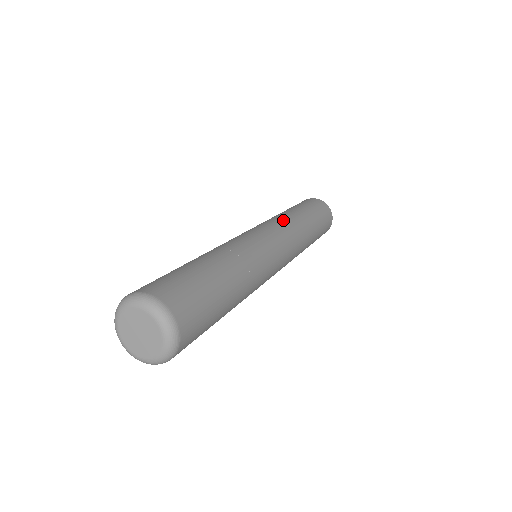
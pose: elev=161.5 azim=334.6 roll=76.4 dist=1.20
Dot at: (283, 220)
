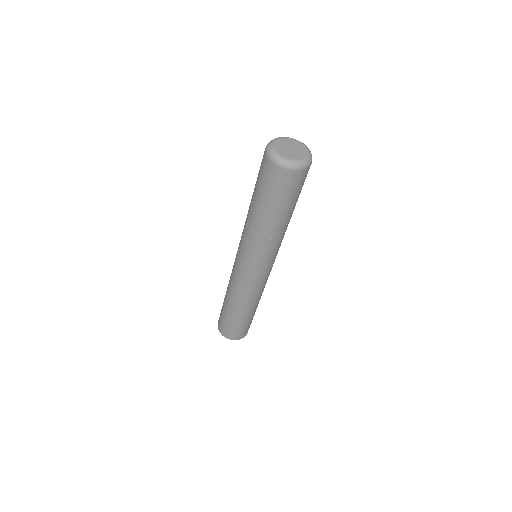
Dot at: occluded
